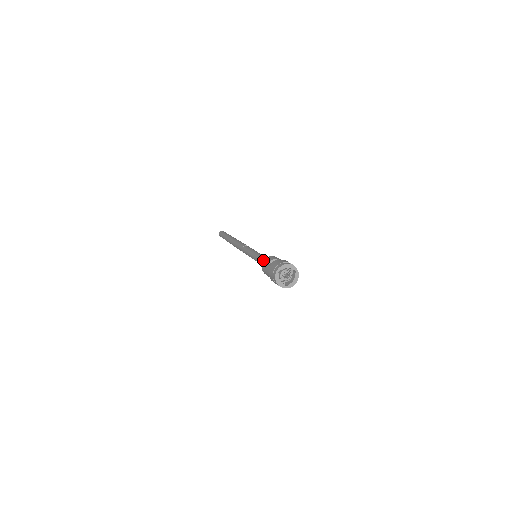
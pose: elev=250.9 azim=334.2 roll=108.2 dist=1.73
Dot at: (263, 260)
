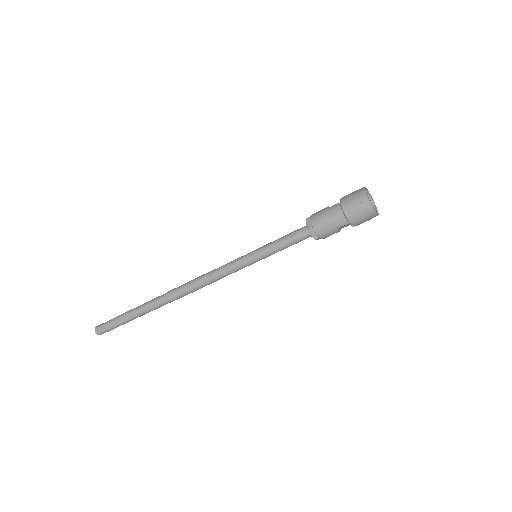
Dot at: (308, 217)
